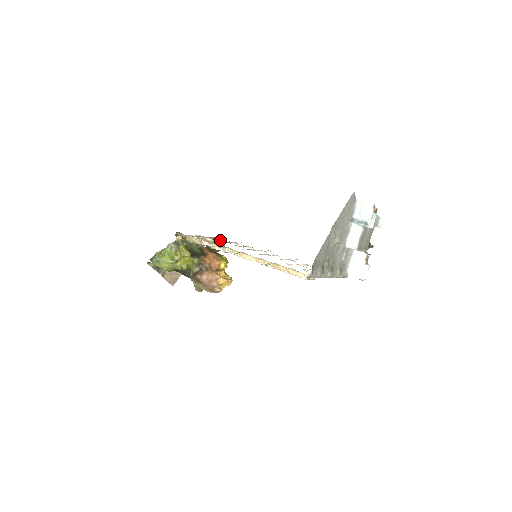
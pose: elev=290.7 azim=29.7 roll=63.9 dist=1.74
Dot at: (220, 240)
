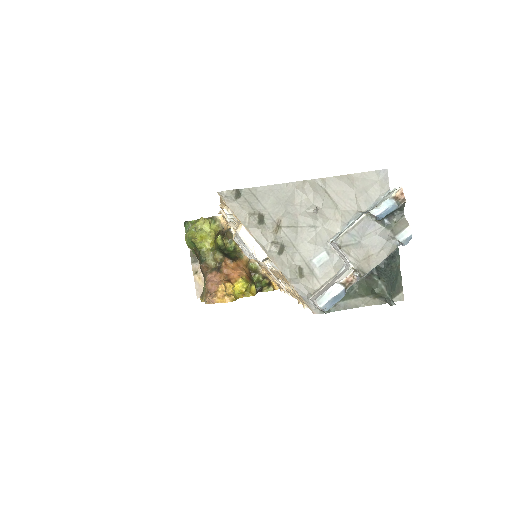
Dot at: (273, 283)
